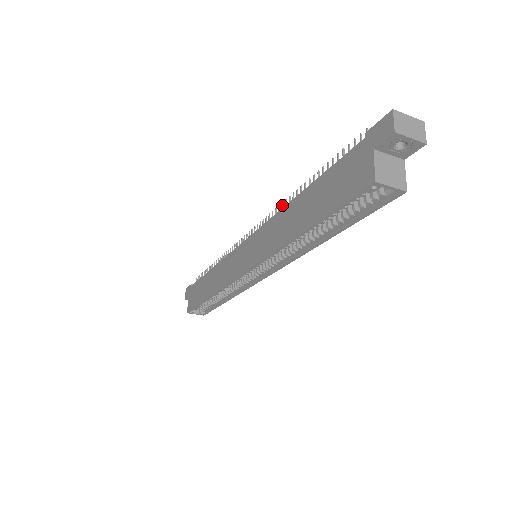
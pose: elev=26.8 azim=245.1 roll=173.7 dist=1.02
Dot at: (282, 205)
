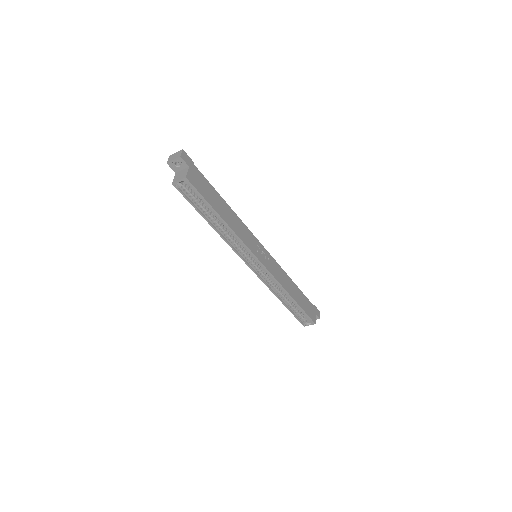
Dot at: occluded
